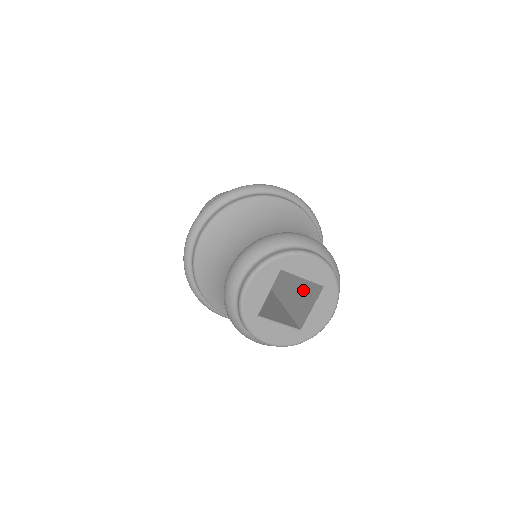
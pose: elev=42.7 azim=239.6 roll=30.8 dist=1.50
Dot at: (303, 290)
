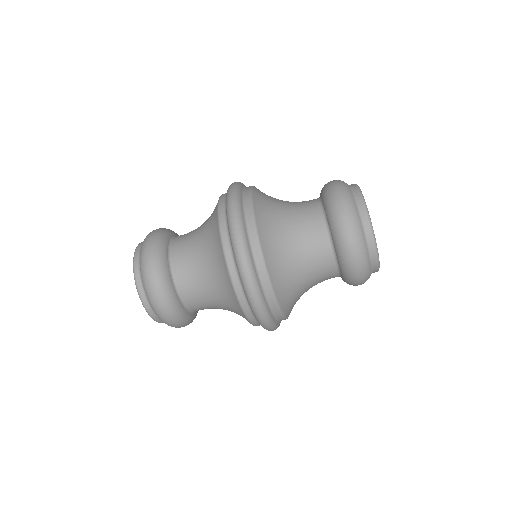
Dot at: occluded
